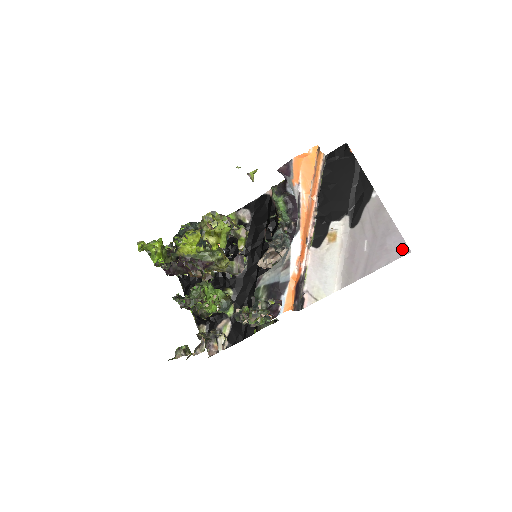
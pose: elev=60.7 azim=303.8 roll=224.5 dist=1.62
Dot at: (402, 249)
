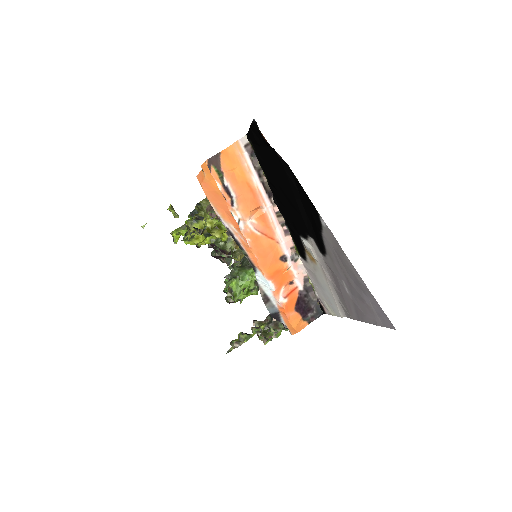
Dot at: (384, 319)
